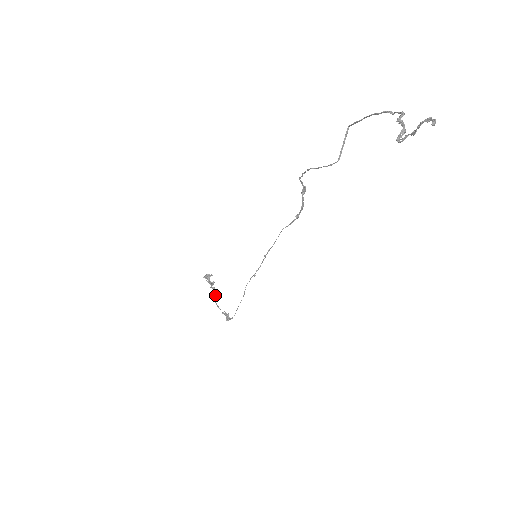
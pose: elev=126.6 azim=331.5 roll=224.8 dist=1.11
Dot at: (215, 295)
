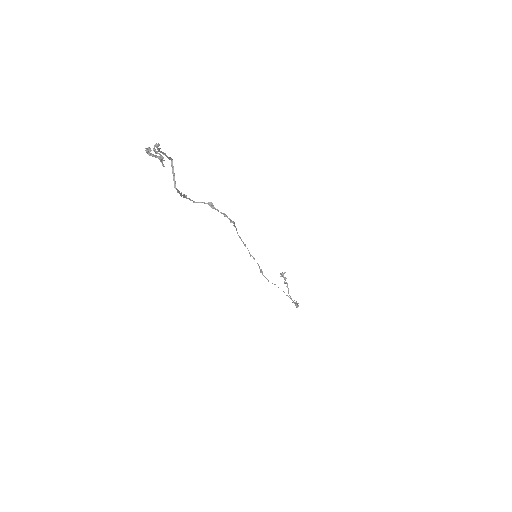
Dot at: (288, 289)
